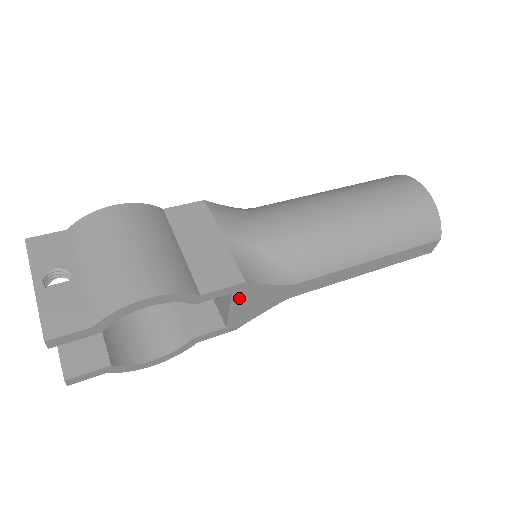
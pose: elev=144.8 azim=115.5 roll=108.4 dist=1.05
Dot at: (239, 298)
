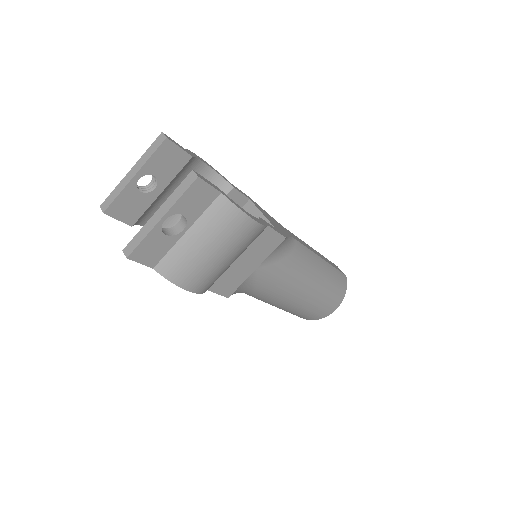
Dot at: (258, 208)
